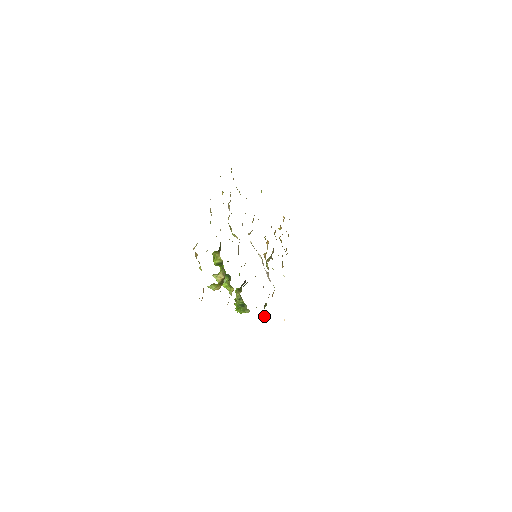
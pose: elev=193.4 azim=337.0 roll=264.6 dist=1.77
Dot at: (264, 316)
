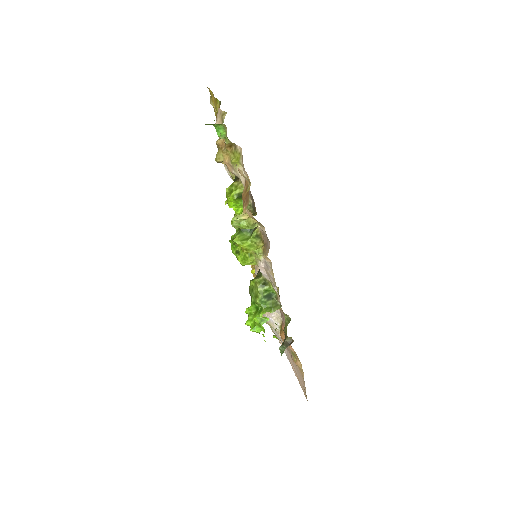
Dot at: (288, 345)
